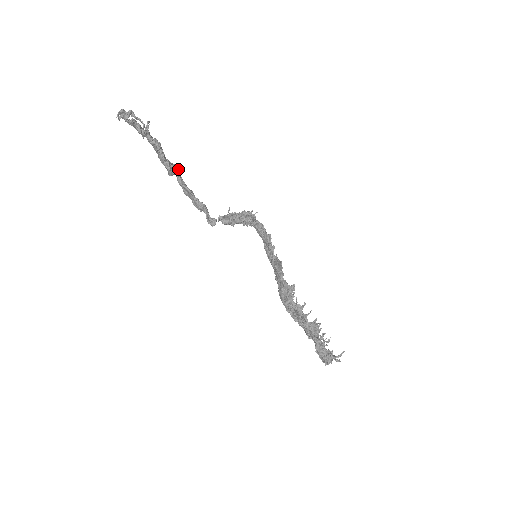
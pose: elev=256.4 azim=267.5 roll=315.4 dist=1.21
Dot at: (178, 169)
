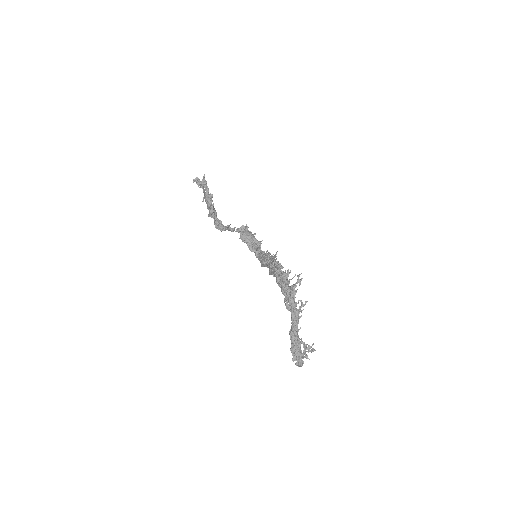
Dot at: occluded
